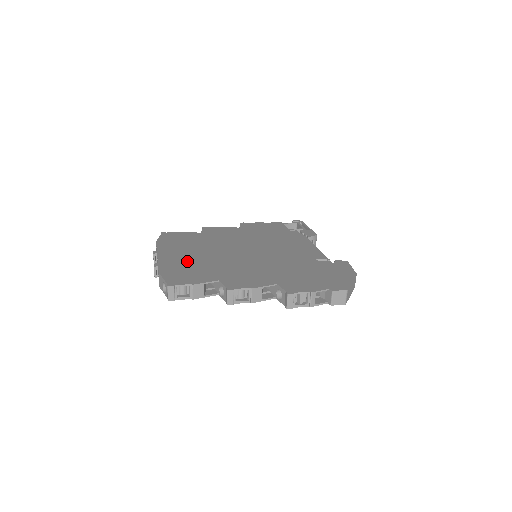
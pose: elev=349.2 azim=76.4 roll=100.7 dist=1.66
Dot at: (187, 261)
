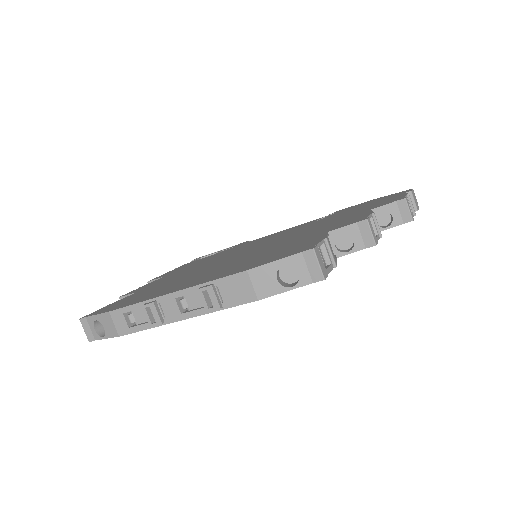
Dot at: (230, 267)
